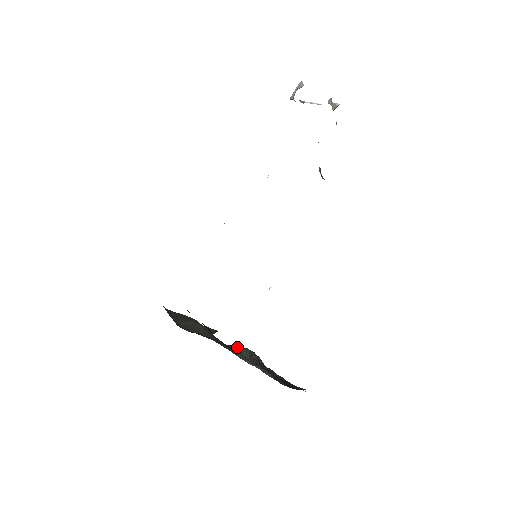
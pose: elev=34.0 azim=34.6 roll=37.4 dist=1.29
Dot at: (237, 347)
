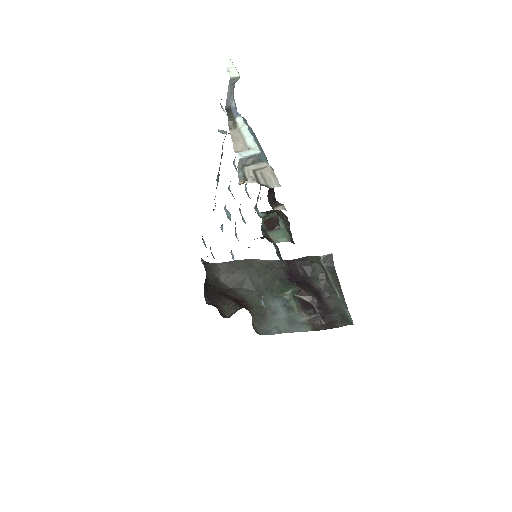
Dot at: (306, 261)
